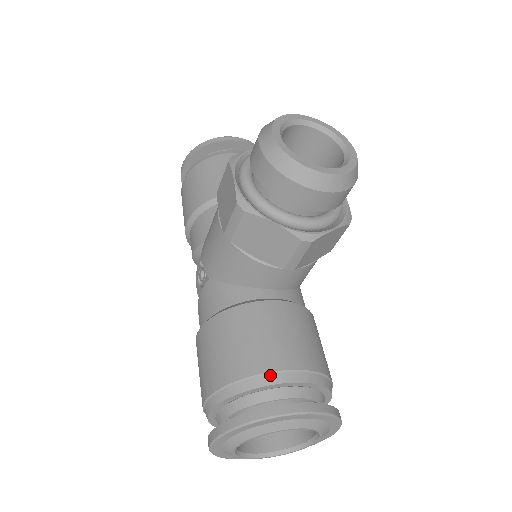
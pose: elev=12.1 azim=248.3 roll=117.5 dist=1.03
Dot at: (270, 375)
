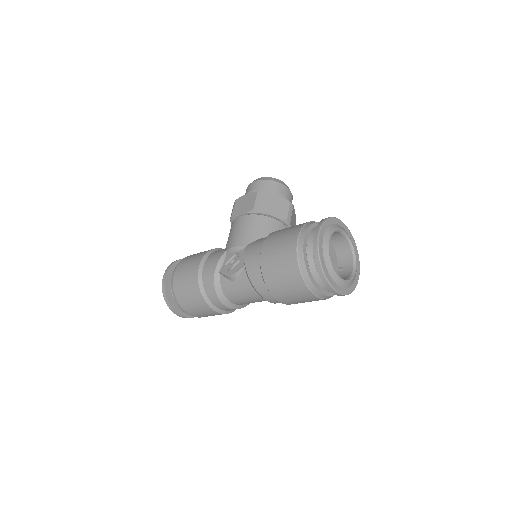
Dot at: occluded
